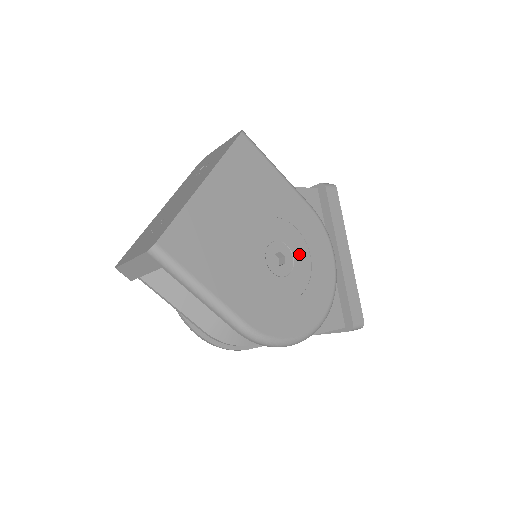
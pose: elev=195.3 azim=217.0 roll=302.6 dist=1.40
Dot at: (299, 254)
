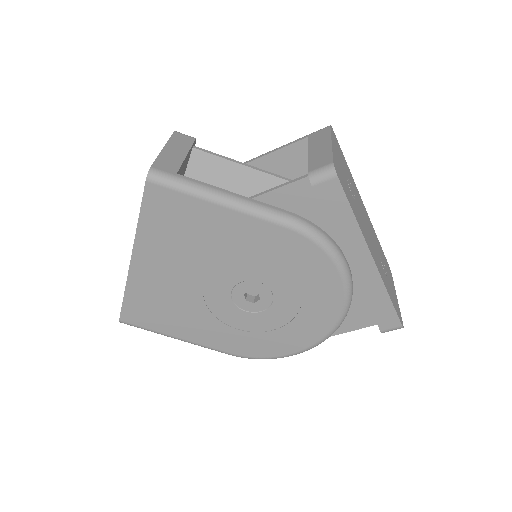
Dot at: (279, 285)
